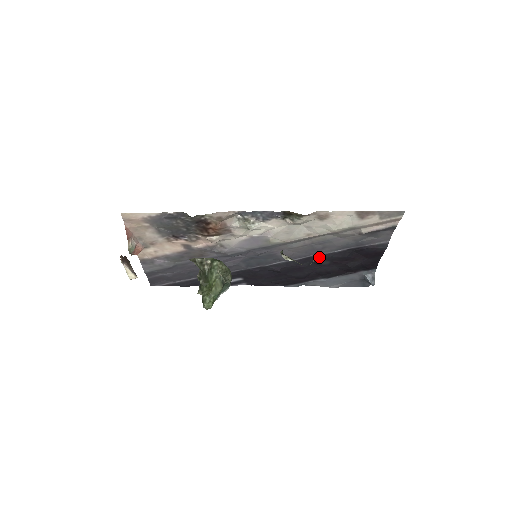
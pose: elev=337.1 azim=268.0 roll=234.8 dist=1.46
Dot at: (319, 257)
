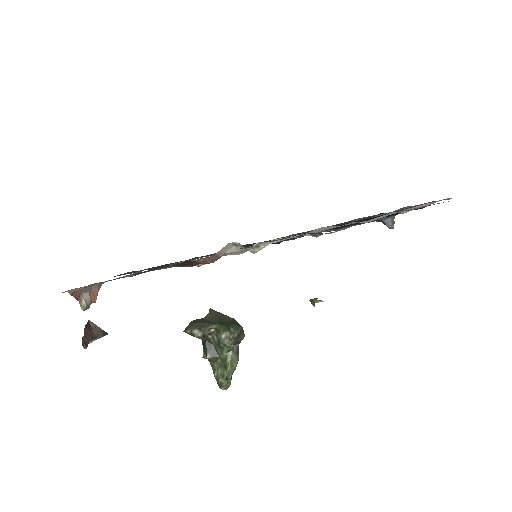
Dot at: occluded
